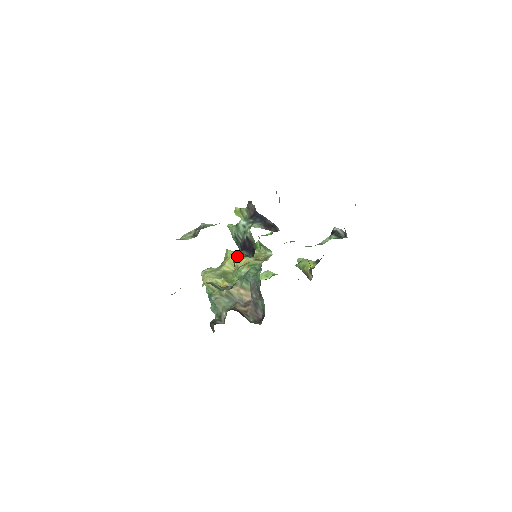
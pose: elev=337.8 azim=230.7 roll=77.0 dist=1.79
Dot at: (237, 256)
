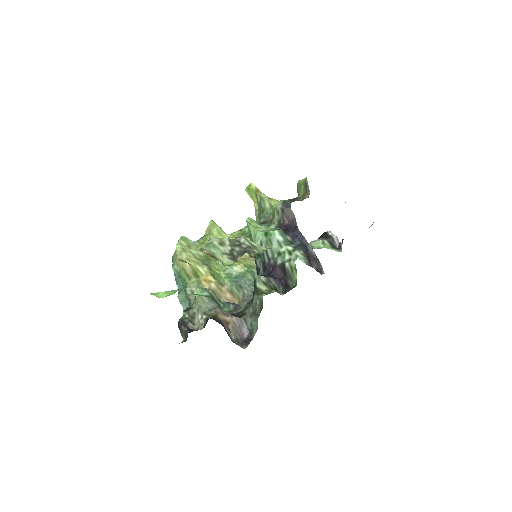
Dot at: (263, 284)
